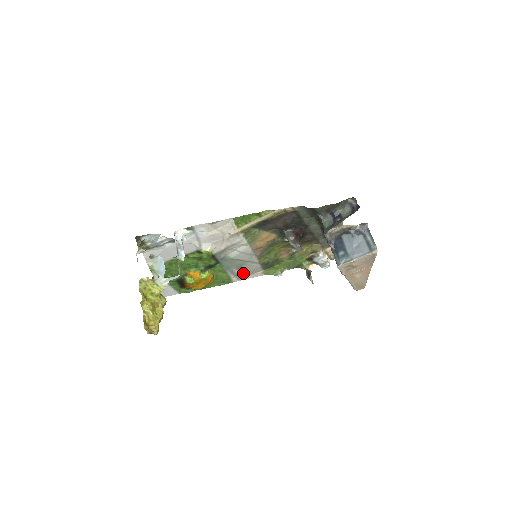
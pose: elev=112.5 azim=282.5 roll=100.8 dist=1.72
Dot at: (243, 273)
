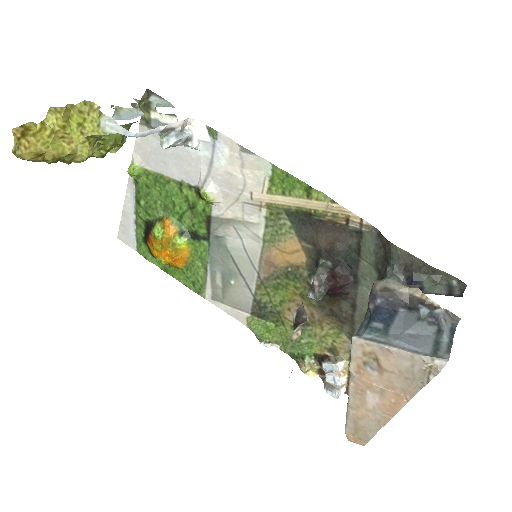
Dot at: (224, 293)
